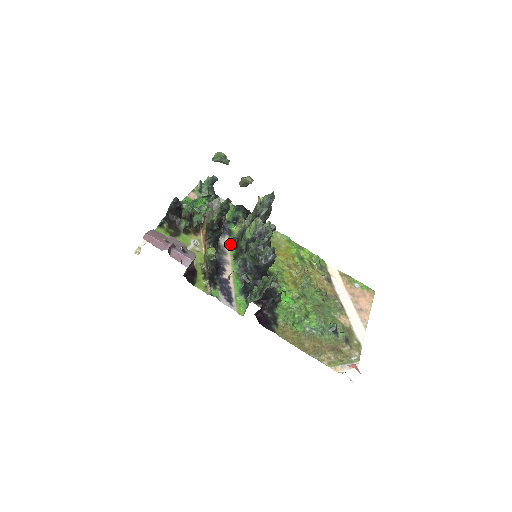
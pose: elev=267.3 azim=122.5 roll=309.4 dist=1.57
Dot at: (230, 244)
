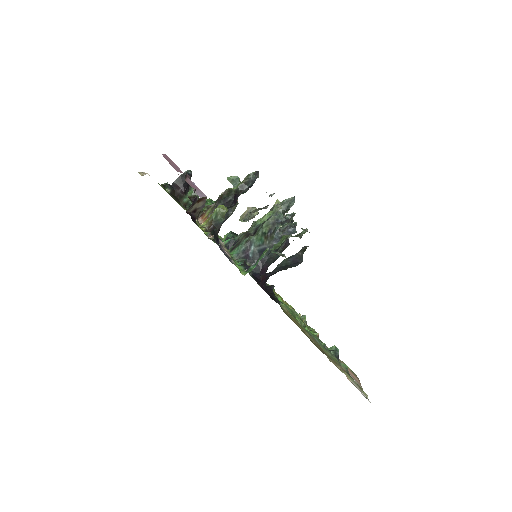
Dot at: (224, 245)
